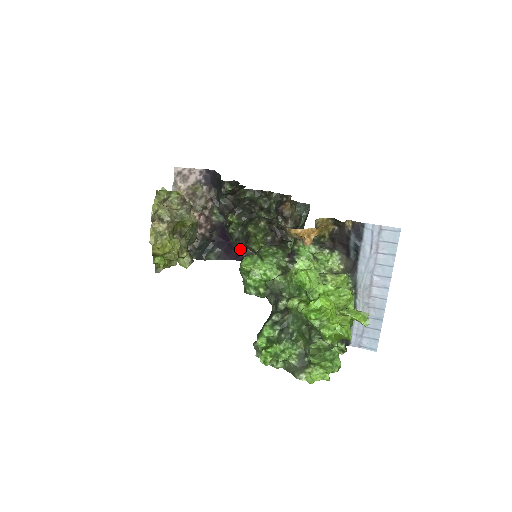
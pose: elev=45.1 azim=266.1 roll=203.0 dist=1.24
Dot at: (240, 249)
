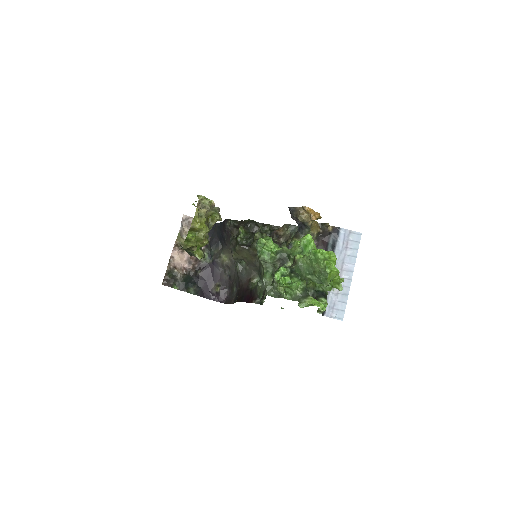
Dot at: (215, 290)
